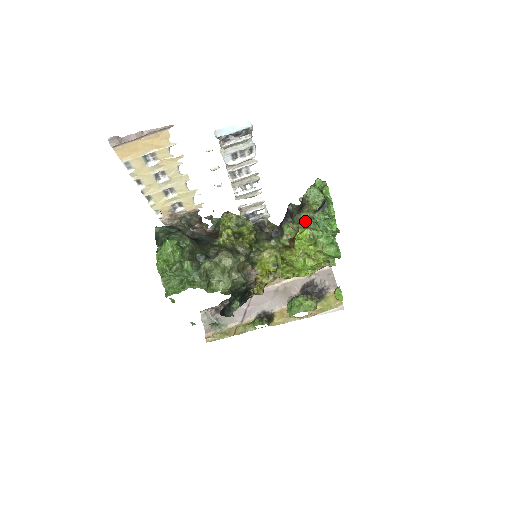
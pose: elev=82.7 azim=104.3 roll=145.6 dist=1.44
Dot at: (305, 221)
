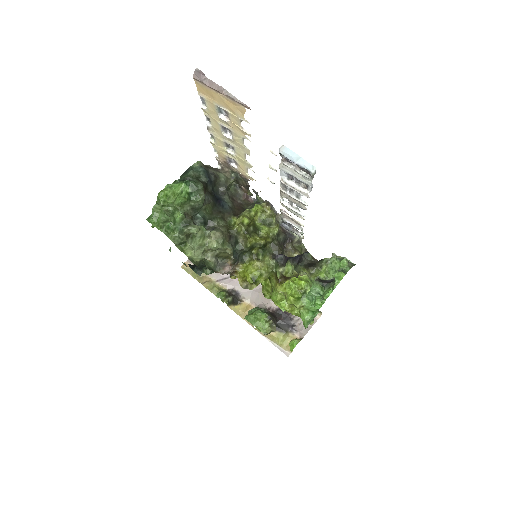
Dot at: occluded
